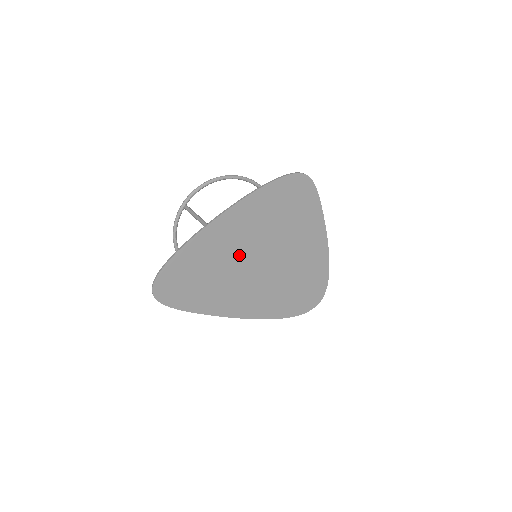
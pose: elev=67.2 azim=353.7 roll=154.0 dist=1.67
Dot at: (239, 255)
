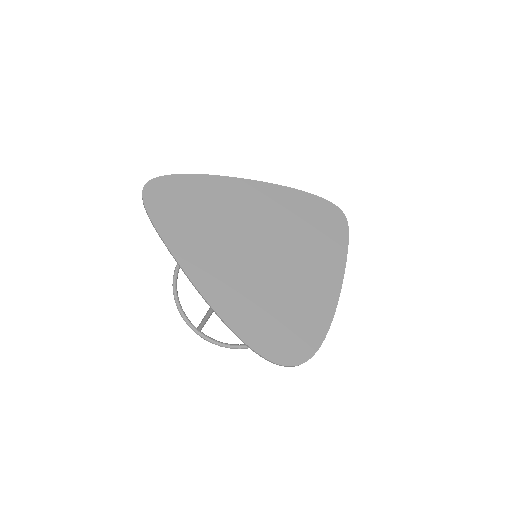
Dot at: (243, 224)
